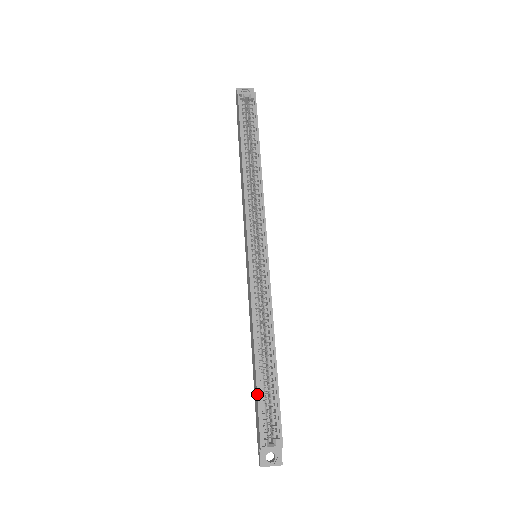
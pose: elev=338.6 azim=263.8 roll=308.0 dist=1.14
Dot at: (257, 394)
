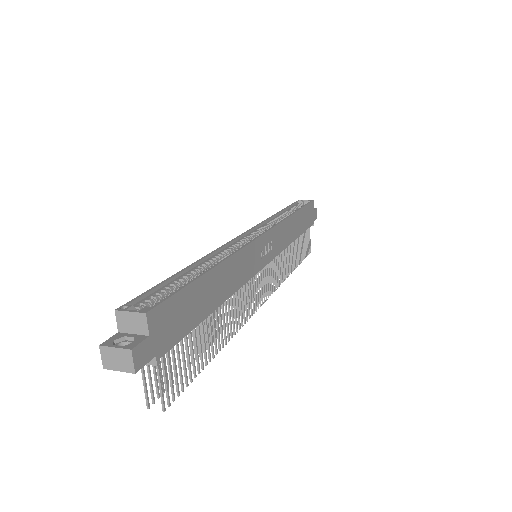
Dot at: (162, 281)
